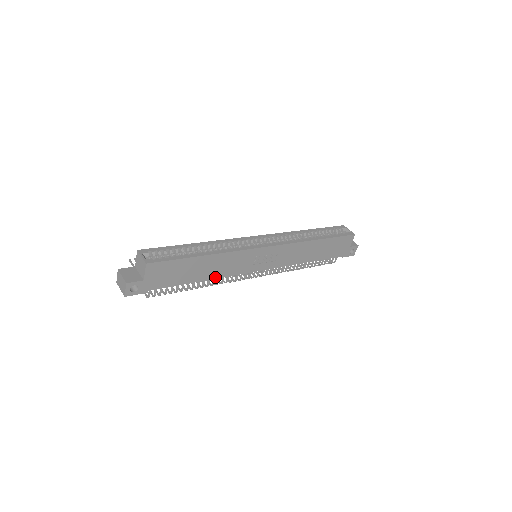
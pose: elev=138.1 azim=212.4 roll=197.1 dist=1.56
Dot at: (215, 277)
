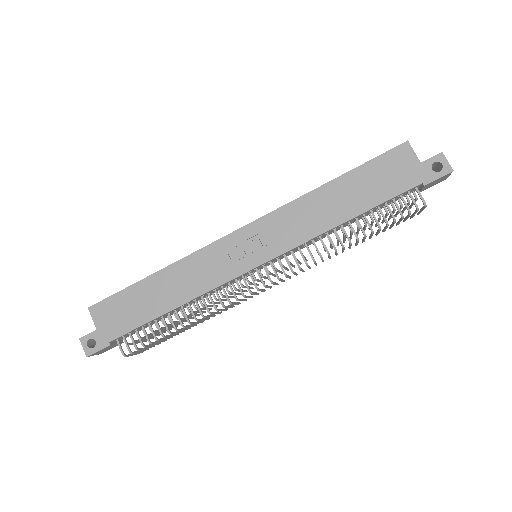
Dot at: (189, 299)
